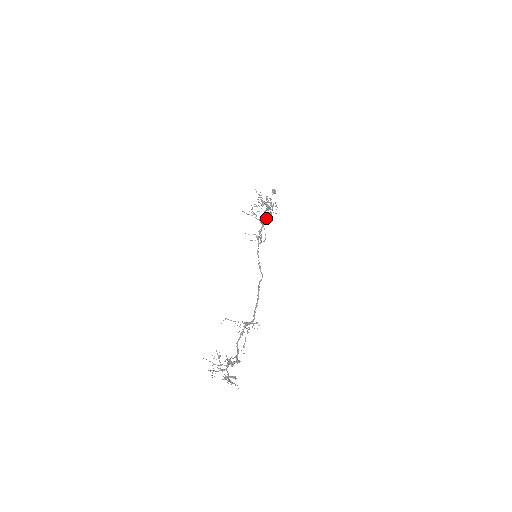
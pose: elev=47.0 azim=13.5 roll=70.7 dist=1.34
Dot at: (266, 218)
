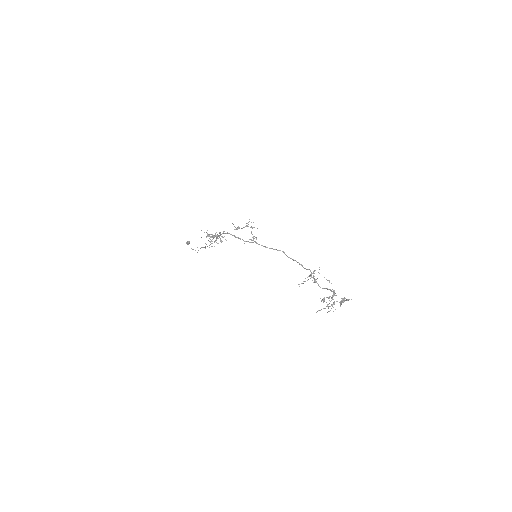
Dot at: occluded
